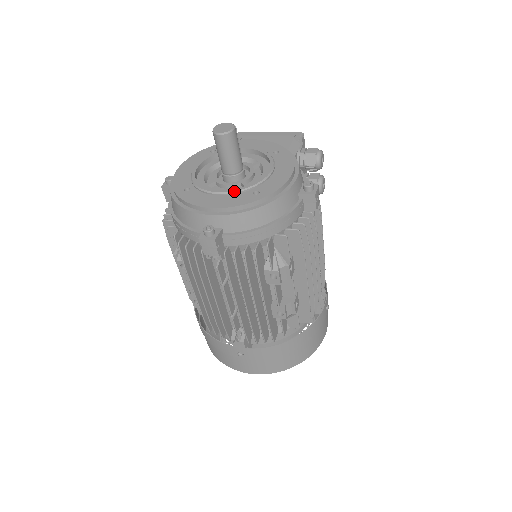
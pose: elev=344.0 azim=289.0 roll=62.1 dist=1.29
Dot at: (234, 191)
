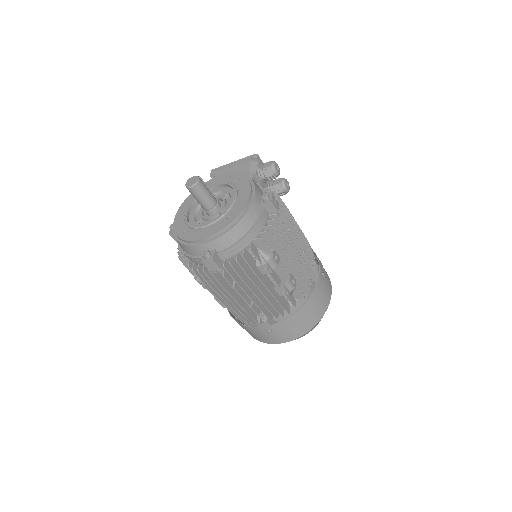
Dot at: (214, 221)
